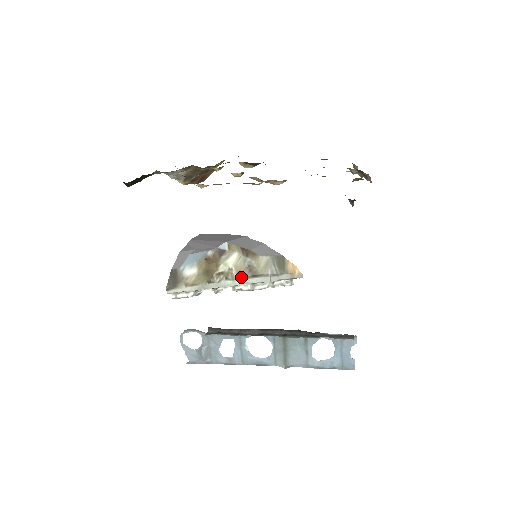
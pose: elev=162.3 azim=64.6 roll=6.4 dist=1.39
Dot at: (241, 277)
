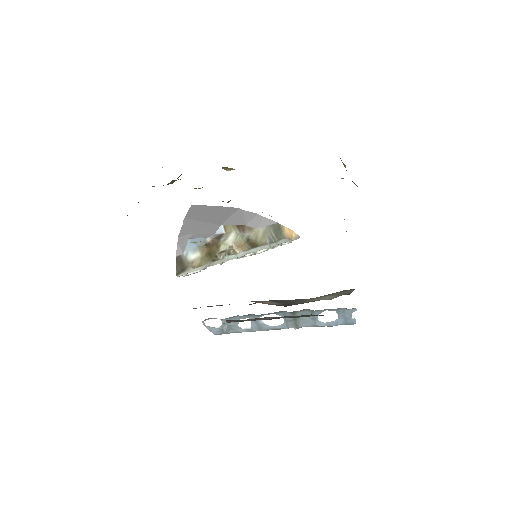
Dot at: (242, 250)
